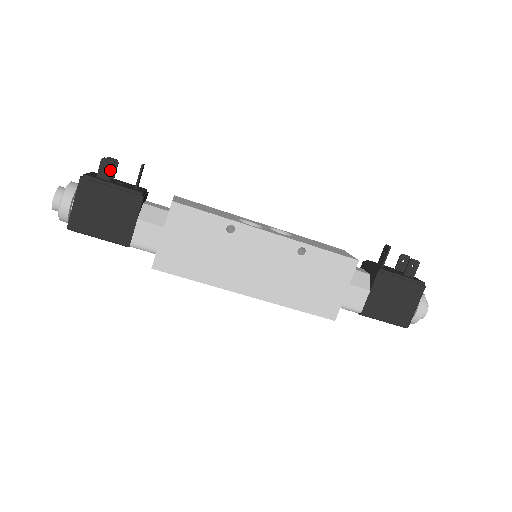
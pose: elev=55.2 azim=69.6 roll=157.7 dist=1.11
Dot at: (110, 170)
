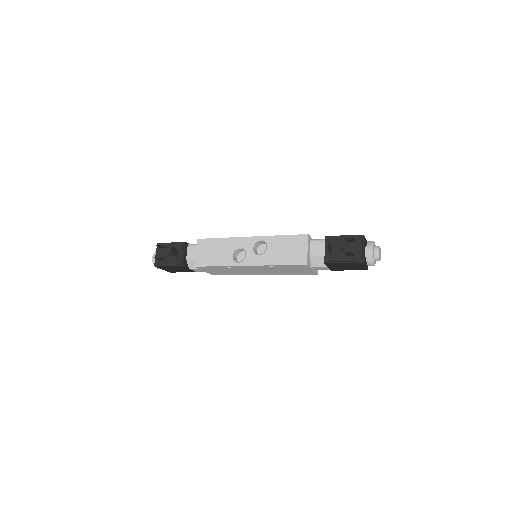
Dot at: (161, 259)
